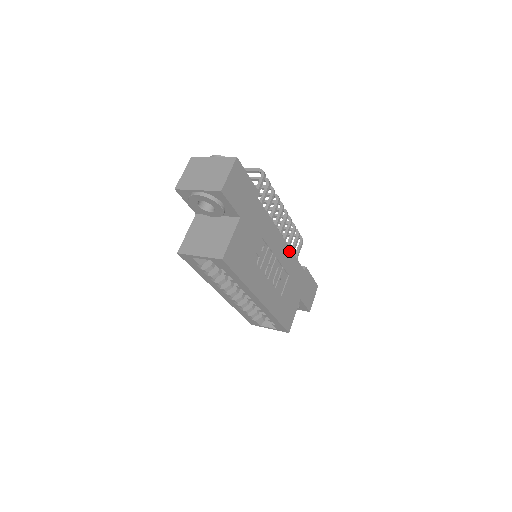
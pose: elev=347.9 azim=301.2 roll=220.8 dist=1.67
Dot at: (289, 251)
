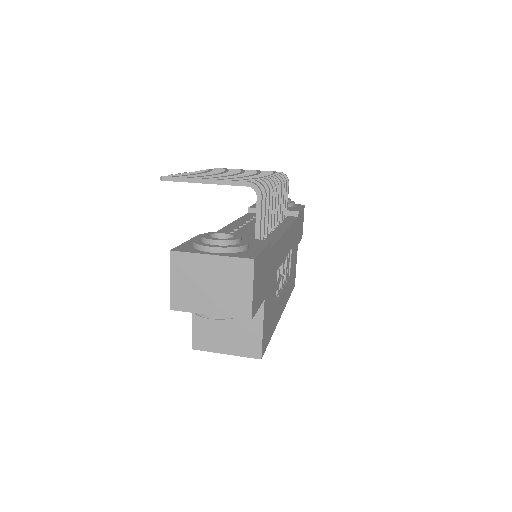
Dot at: (290, 230)
